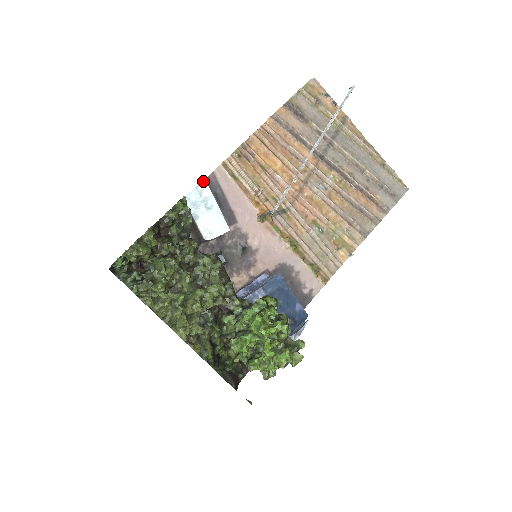
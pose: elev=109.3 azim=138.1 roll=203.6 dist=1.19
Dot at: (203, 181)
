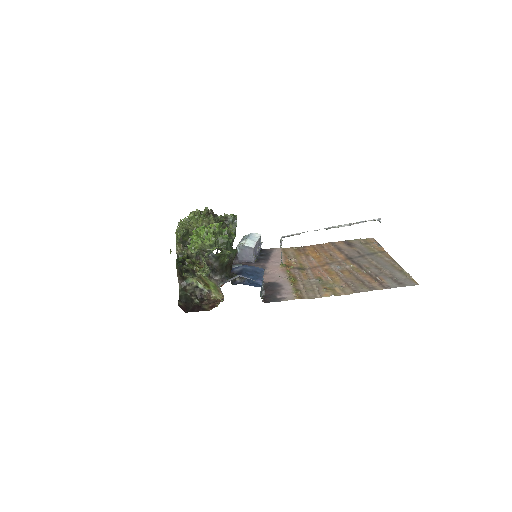
Dot at: (259, 234)
